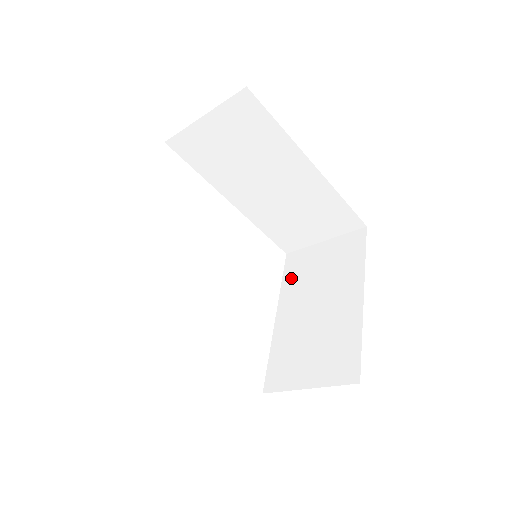
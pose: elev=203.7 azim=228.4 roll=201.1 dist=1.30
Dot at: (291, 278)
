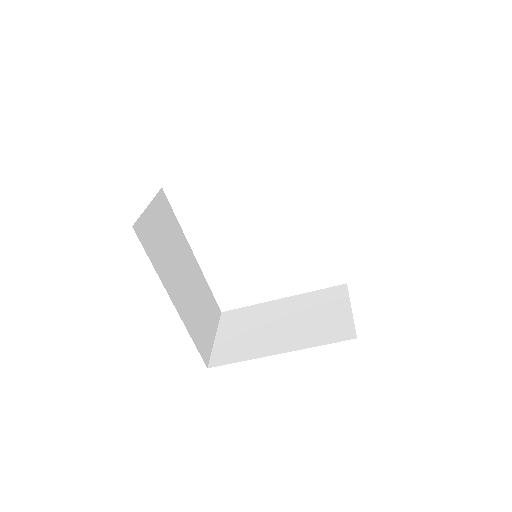
Dot at: (317, 296)
